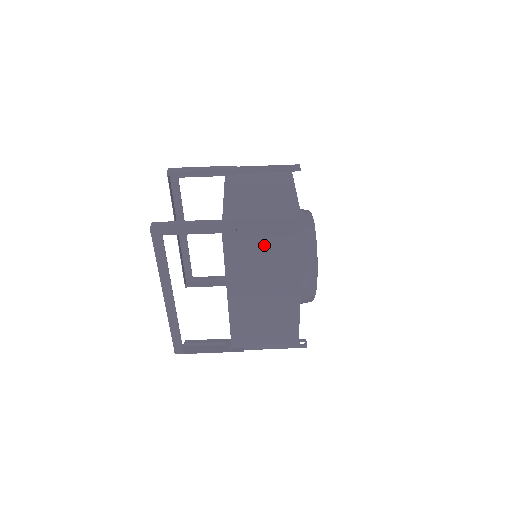
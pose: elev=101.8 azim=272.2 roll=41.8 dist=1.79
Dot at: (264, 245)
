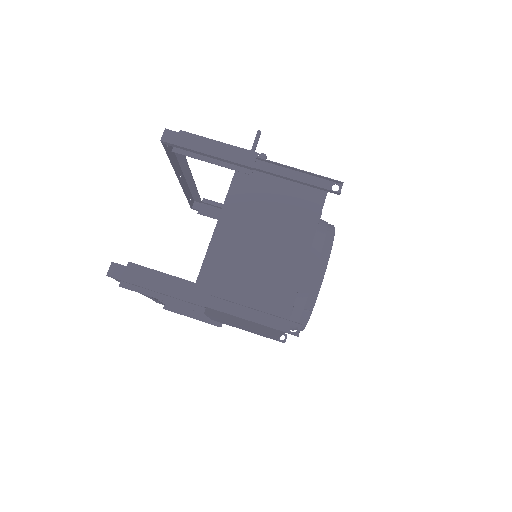
Dot at: (239, 319)
